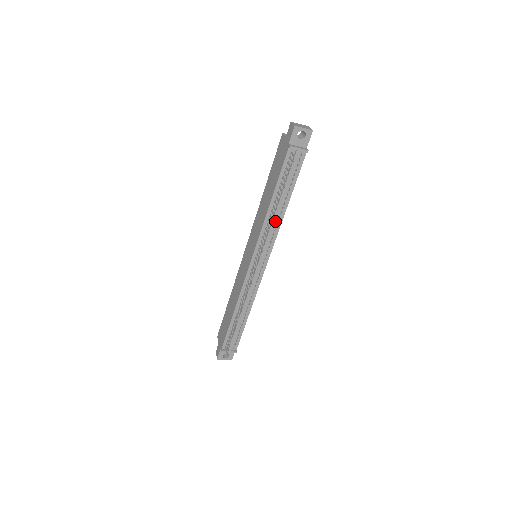
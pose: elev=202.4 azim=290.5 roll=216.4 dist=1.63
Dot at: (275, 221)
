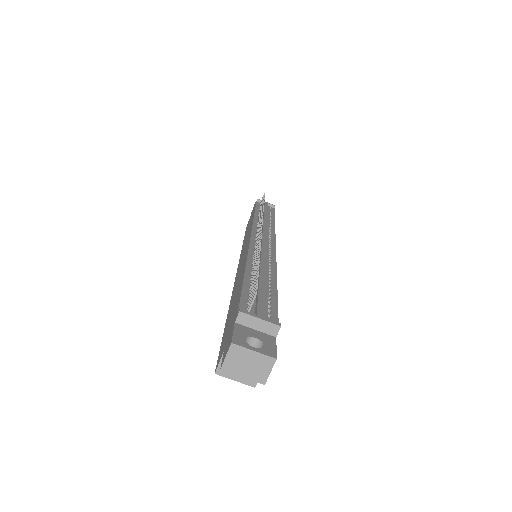
Dot at: (266, 221)
